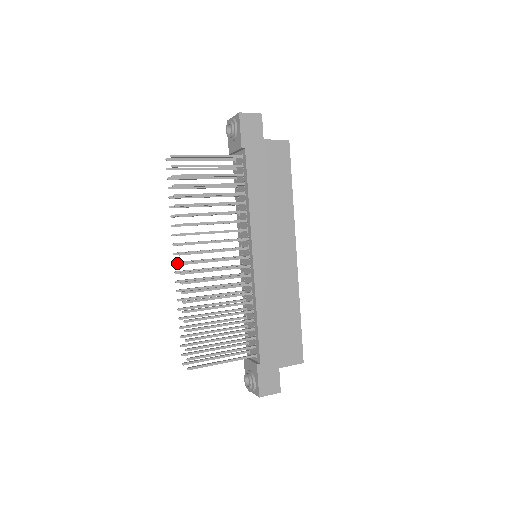
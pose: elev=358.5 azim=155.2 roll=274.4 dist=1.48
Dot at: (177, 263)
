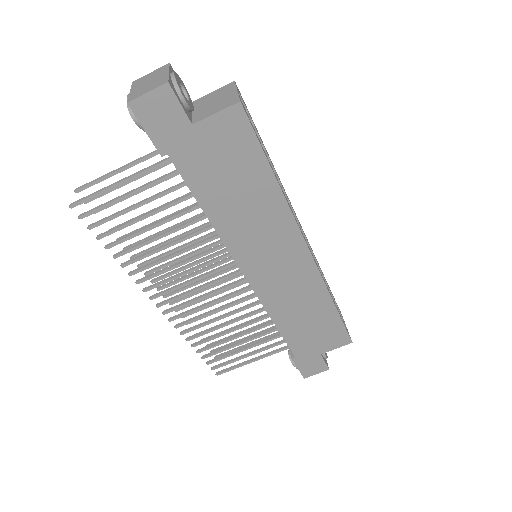
Dot at: (160, 289)
